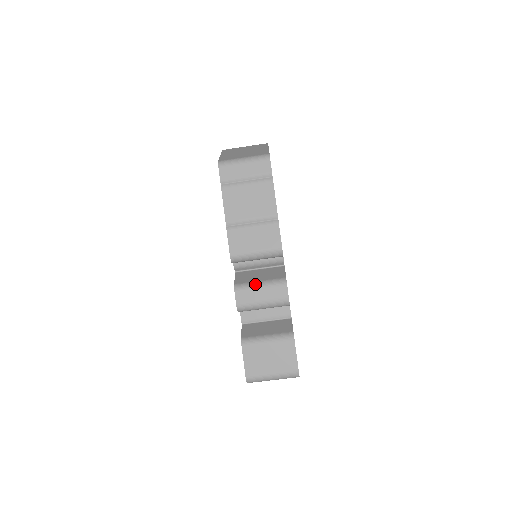
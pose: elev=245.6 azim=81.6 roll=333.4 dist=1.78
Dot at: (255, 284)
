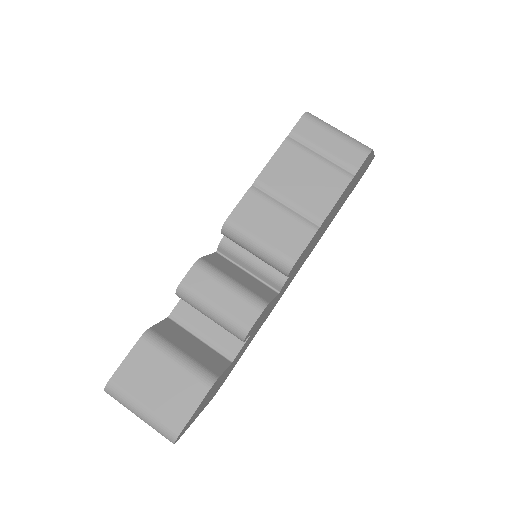
Dot at: (225, 277)
